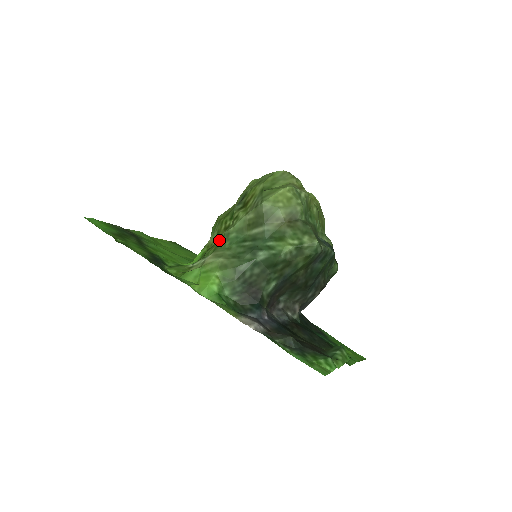
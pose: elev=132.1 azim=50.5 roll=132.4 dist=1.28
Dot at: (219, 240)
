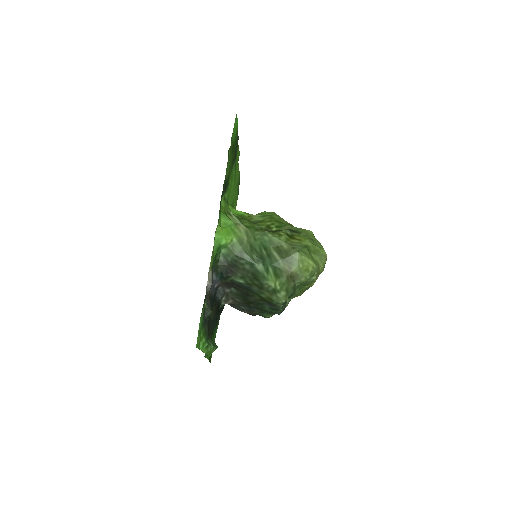
Dot at: (258, 225)
